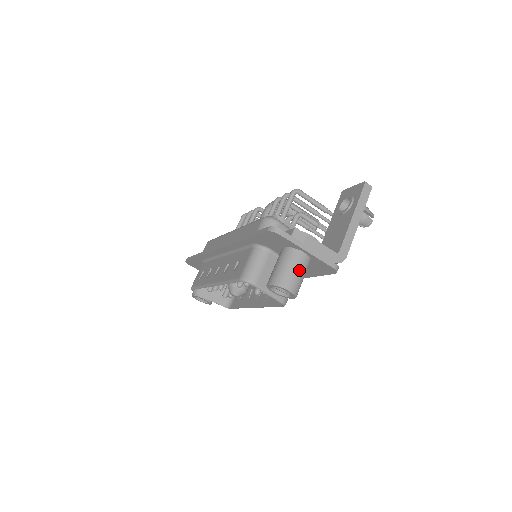
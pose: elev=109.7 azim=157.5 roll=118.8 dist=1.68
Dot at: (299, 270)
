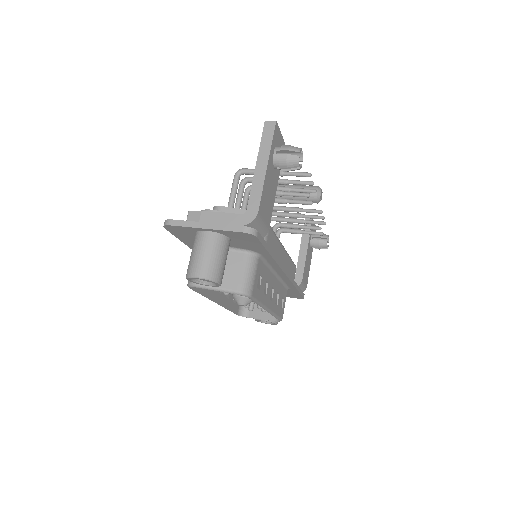
Dot at: (204, 251)
